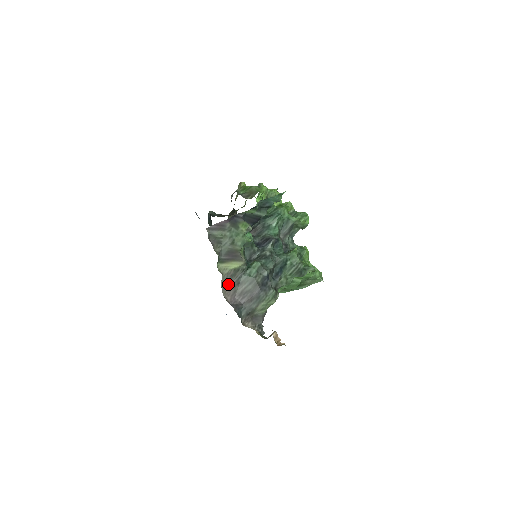
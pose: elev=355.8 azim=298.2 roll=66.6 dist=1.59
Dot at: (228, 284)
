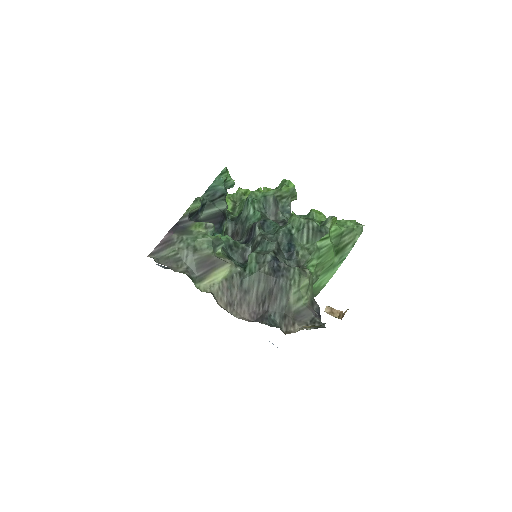
Dot at: (233, 301)
